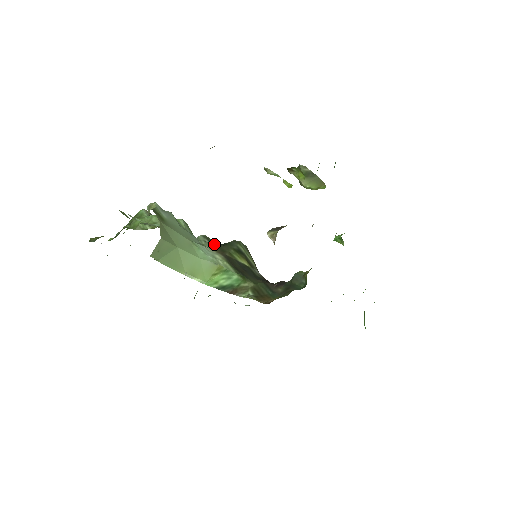
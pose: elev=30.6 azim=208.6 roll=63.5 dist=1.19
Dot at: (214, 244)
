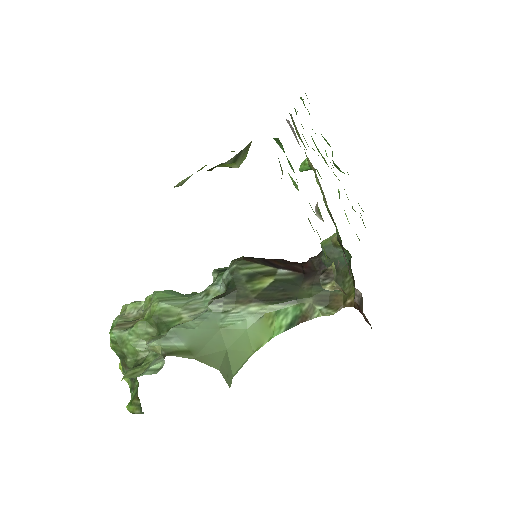
Dot at: (229, 299)
